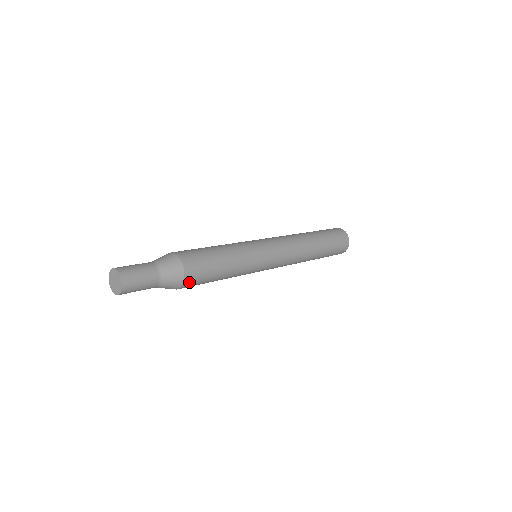
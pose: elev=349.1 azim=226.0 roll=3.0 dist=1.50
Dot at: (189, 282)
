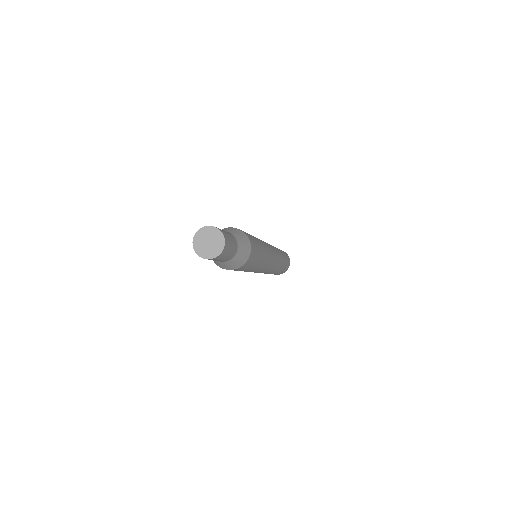
Dot at: (252, 253)
